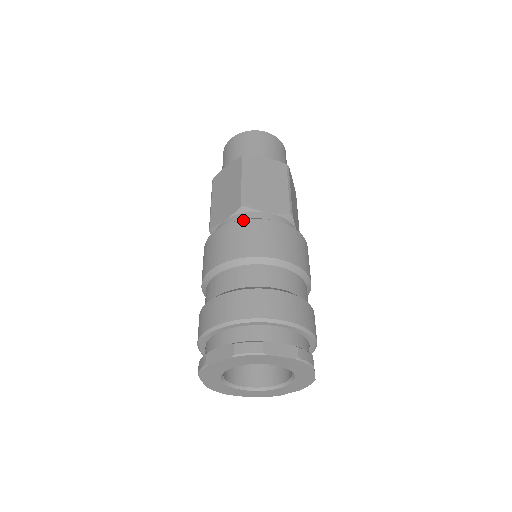
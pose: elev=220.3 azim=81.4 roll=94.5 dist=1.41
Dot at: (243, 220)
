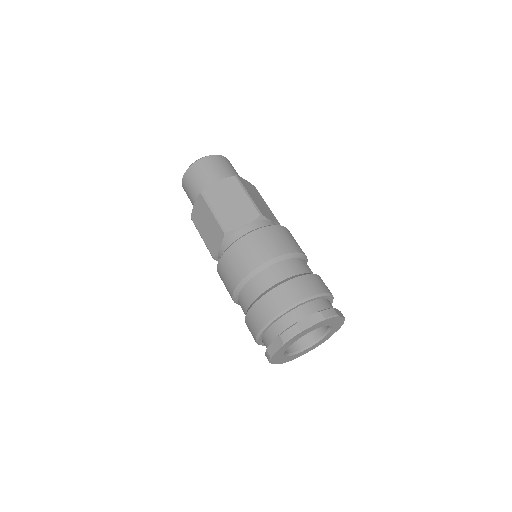
Dot at: (272, 226)
